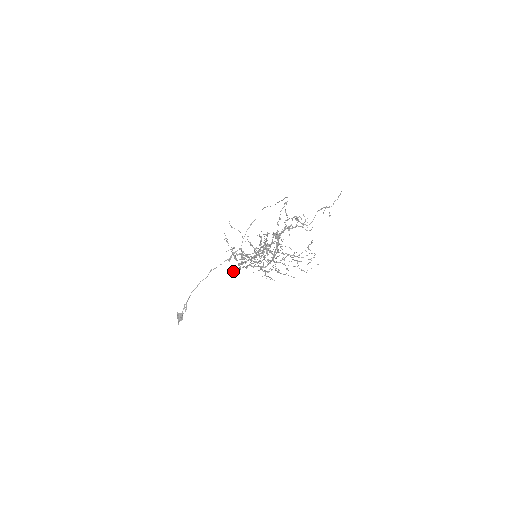
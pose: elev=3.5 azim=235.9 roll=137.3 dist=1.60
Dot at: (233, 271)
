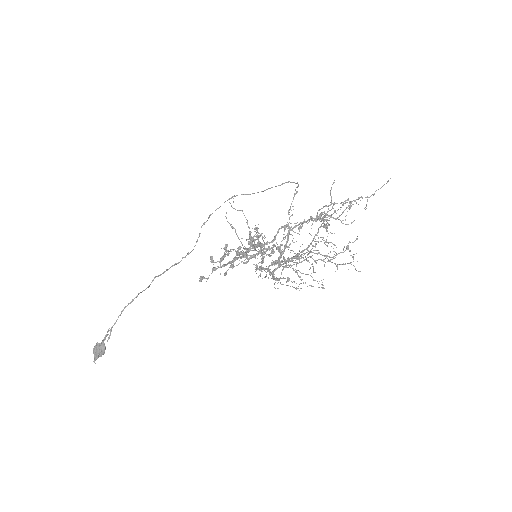
Dot at: (205, 278)
